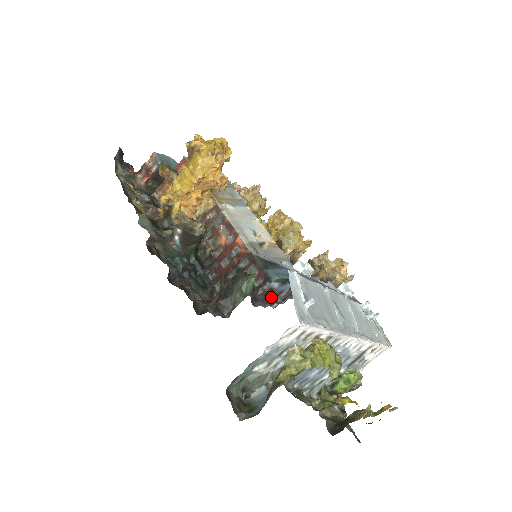
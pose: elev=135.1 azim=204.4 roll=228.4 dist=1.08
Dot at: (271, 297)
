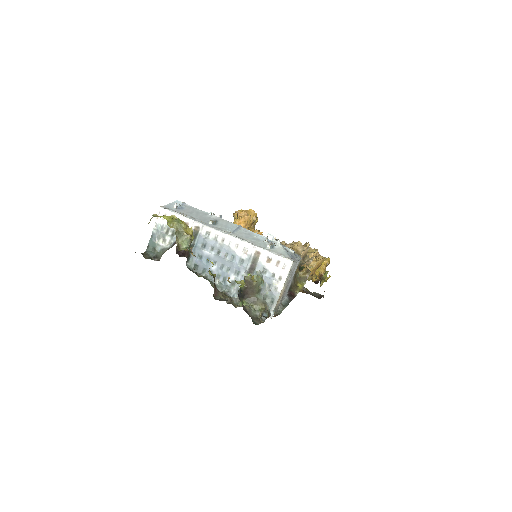
Dot at: occluded
